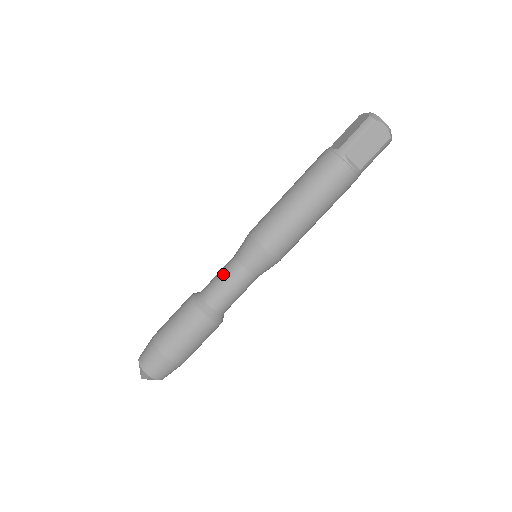
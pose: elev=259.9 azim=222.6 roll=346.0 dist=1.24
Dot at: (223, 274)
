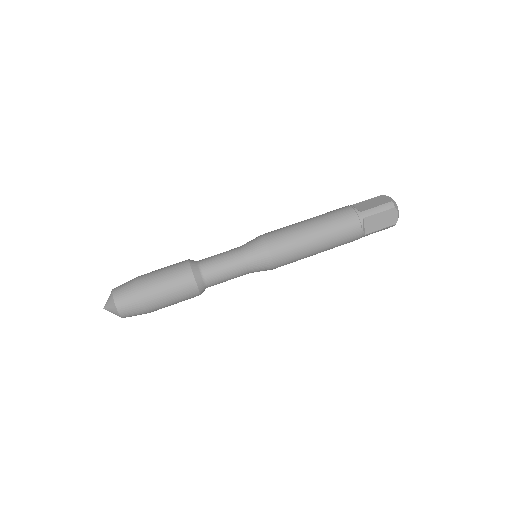
Dot at: occluded
